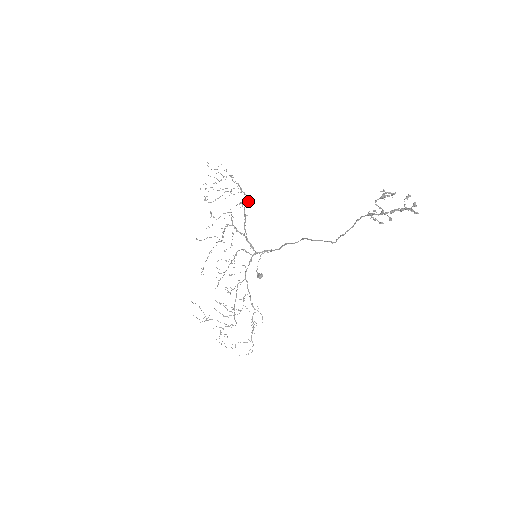
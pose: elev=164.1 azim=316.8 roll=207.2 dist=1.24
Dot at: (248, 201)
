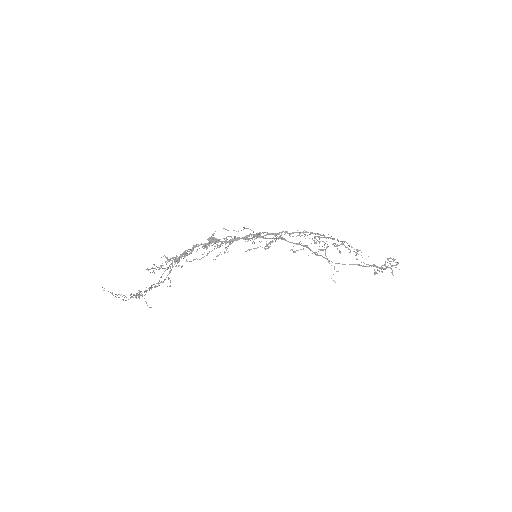
Dot at: (312, 233)
